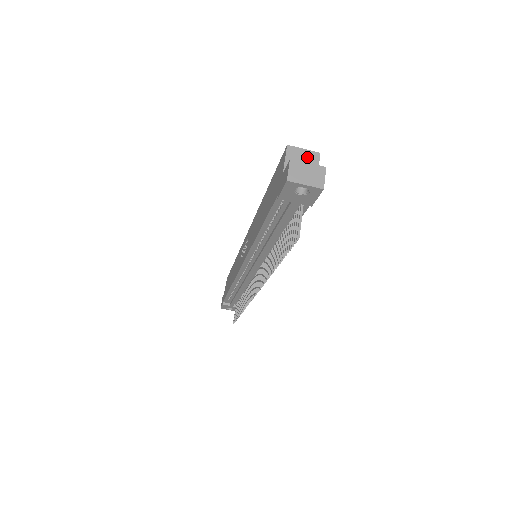
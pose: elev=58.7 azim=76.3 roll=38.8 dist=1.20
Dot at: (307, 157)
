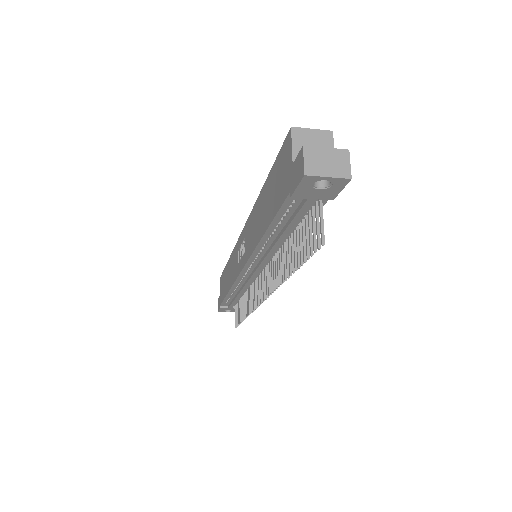
Dot at: (318, 139)
